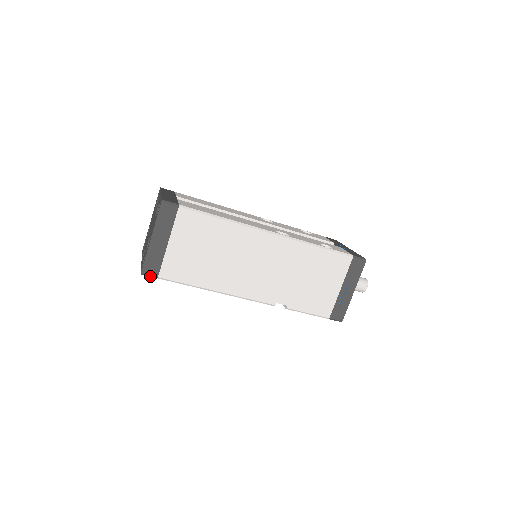
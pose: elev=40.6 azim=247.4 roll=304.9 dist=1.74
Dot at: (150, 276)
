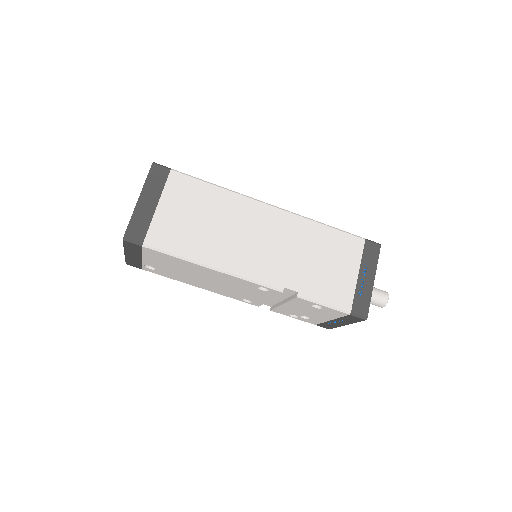
Dot at: (134, 243)
